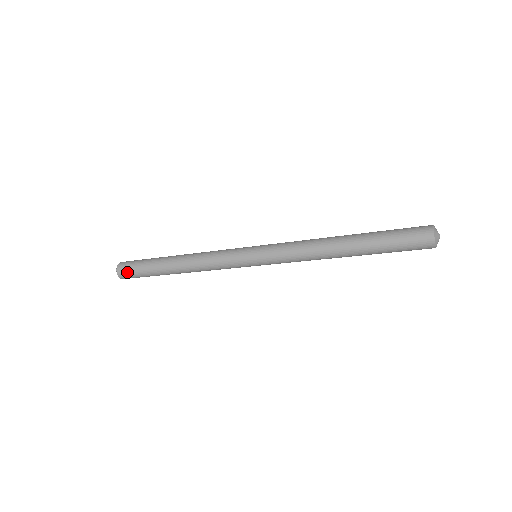
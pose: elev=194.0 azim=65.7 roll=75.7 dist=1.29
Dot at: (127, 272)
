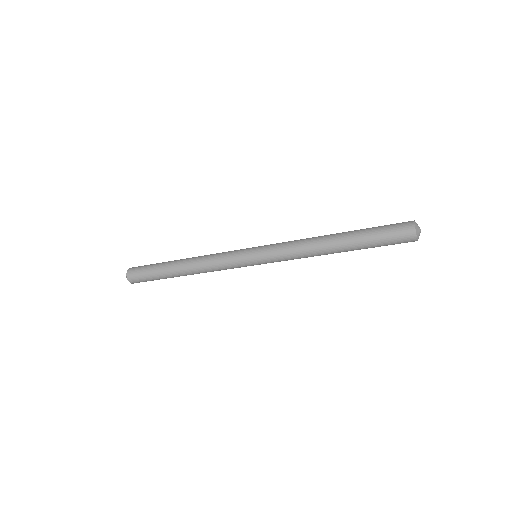
Dot at: (137, 278)
